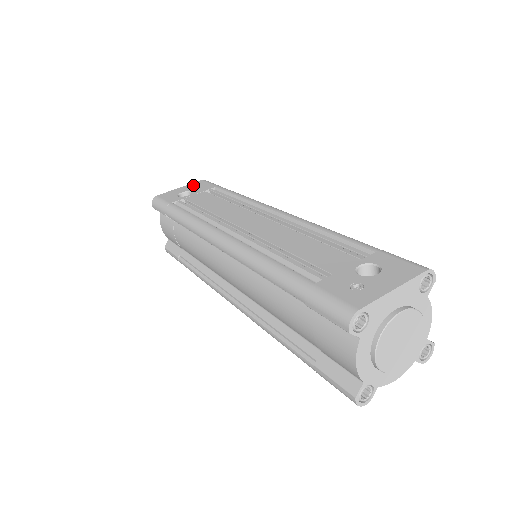
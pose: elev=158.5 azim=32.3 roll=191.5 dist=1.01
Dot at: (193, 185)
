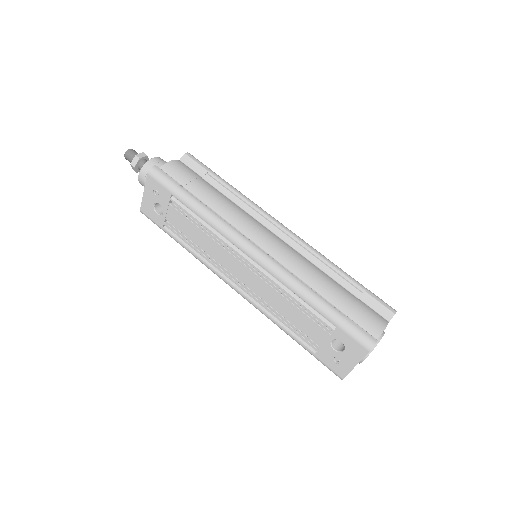
Dot at: (150, 188)
